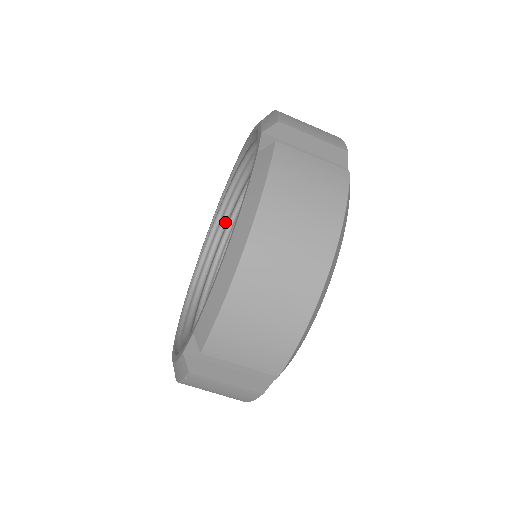
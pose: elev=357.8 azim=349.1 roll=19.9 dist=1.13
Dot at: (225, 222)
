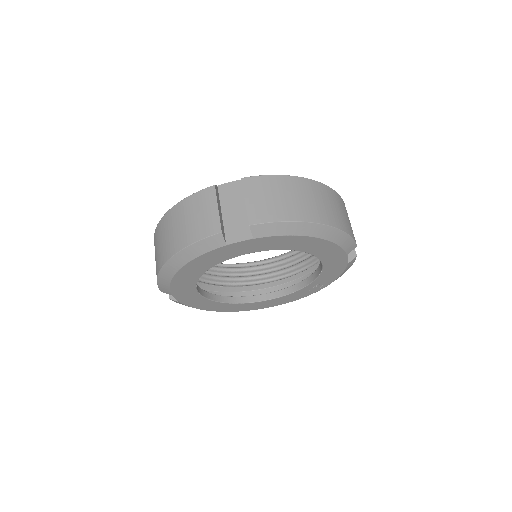
Dot at: (233, 269)
